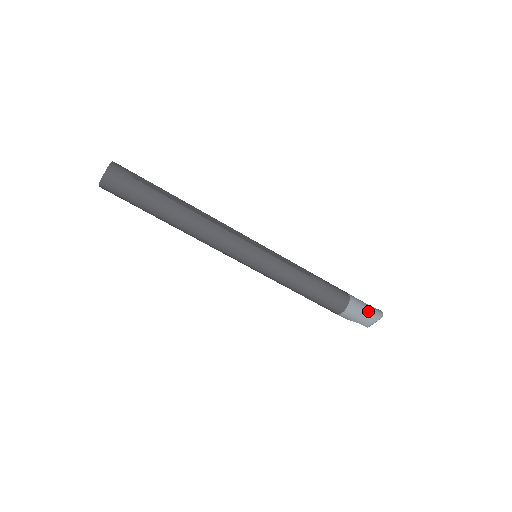
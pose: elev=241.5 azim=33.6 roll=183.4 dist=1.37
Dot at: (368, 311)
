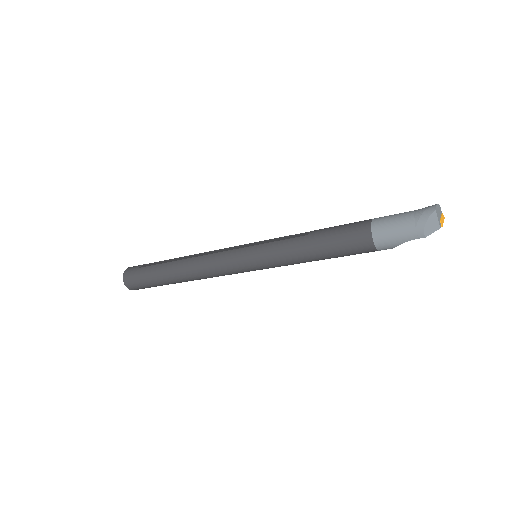
Dot at: (406, 218)
